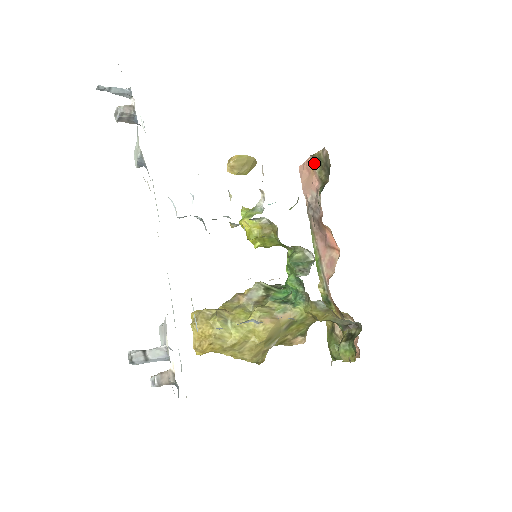
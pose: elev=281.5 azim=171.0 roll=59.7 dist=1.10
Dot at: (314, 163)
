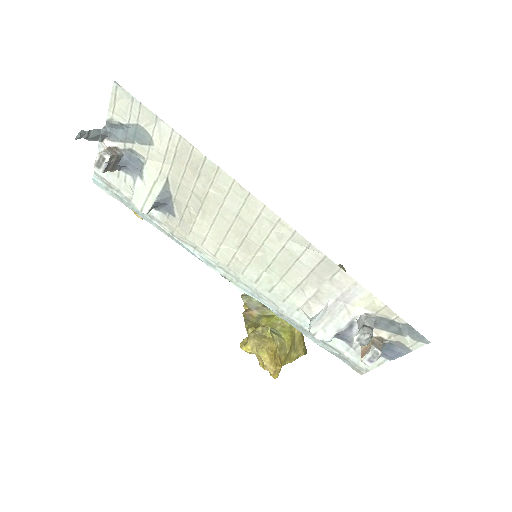
Dot at: occluded
